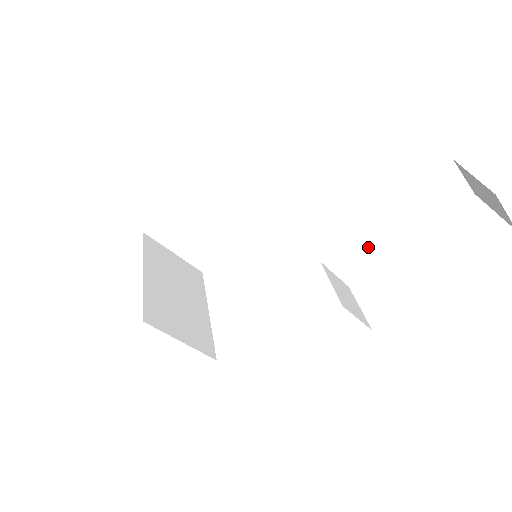
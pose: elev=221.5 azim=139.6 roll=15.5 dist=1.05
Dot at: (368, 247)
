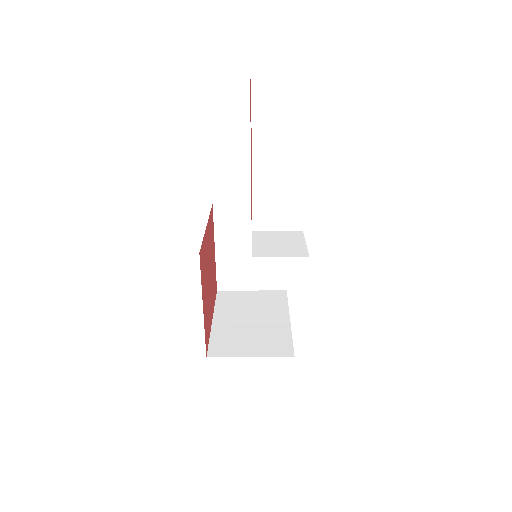
Dot at: (276, 191)
